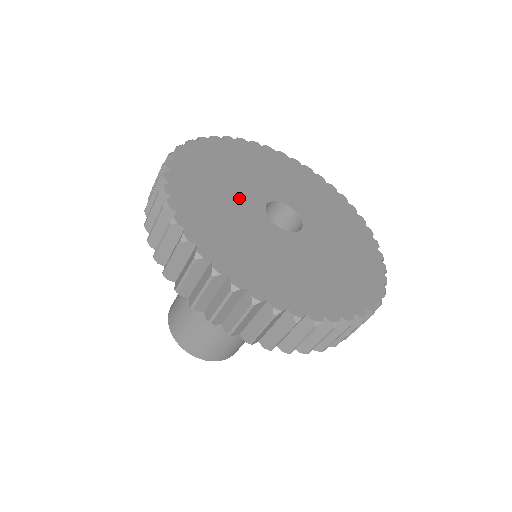
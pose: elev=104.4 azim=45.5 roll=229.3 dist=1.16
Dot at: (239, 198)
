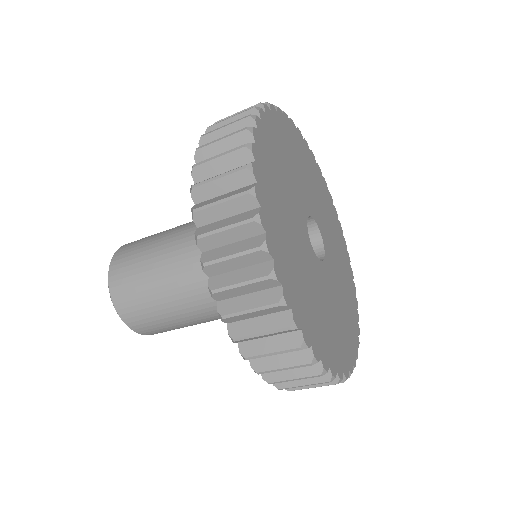
Dot at: (294, 197)
